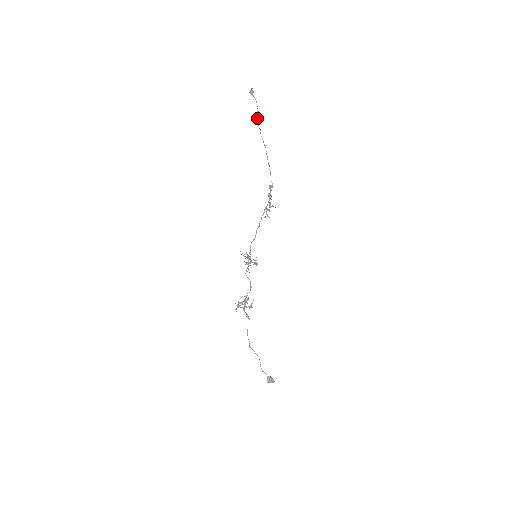
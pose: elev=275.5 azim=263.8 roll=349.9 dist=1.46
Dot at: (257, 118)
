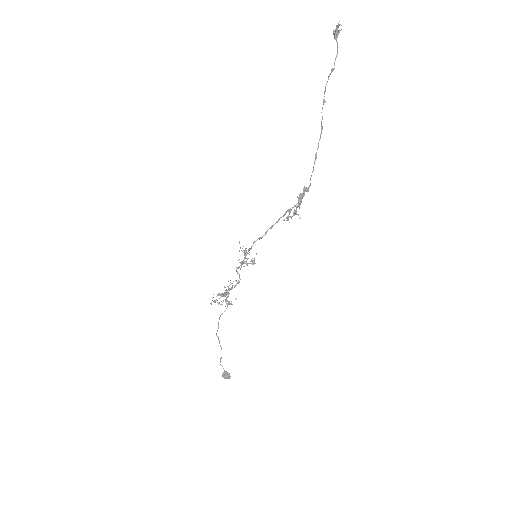
Dot at: (327, 81)
